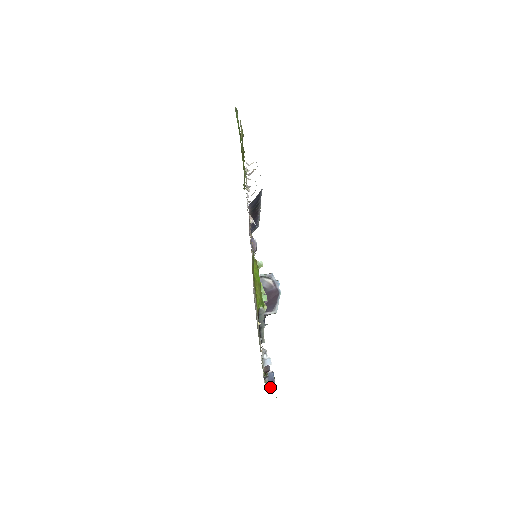
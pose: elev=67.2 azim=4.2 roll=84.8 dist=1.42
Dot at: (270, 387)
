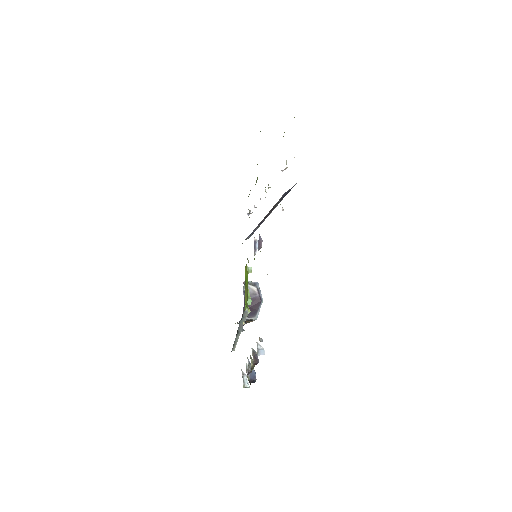
Dot at: (247, 386)
